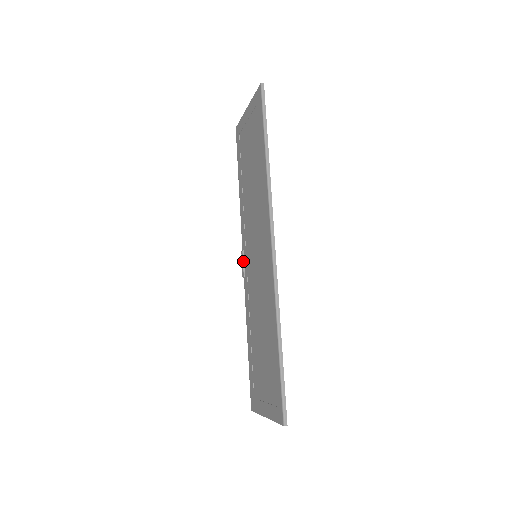
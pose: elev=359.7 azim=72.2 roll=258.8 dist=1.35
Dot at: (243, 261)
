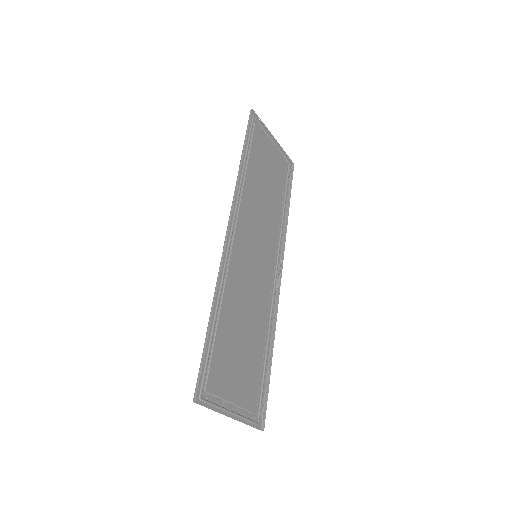
Dot at: (275, 273)
